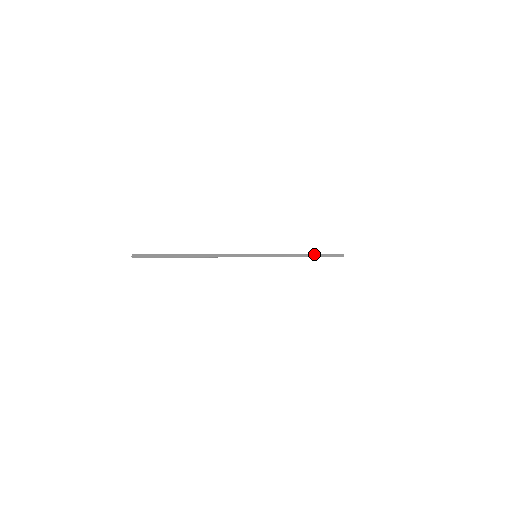
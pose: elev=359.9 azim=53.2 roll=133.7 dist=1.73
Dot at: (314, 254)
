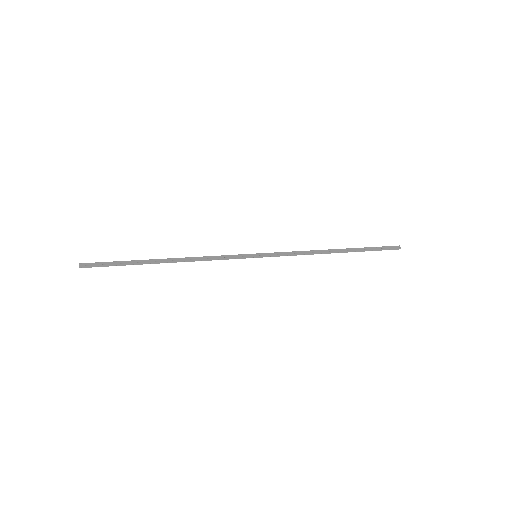
Dot at: (348, 248)
